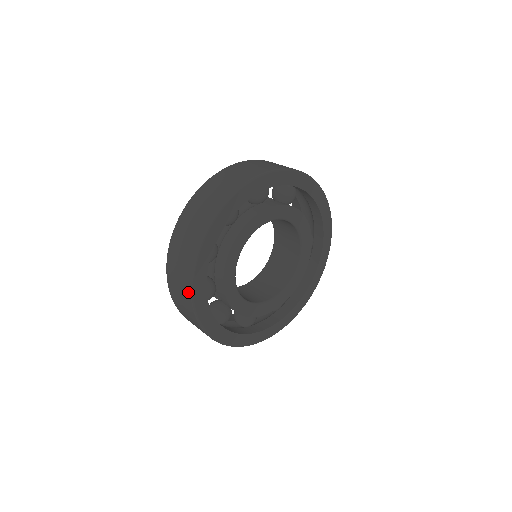
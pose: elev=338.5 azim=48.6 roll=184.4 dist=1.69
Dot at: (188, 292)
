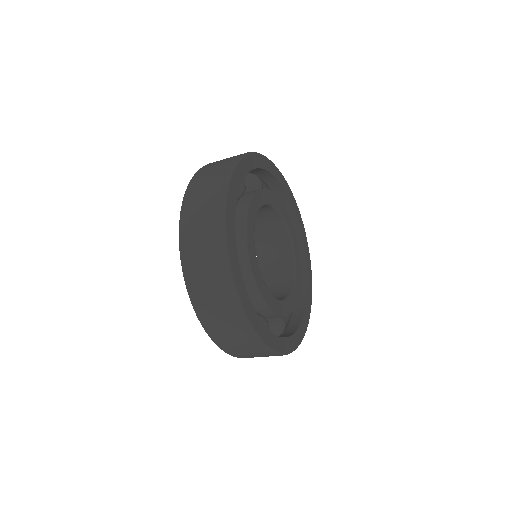
Dot at: (219, 233)
